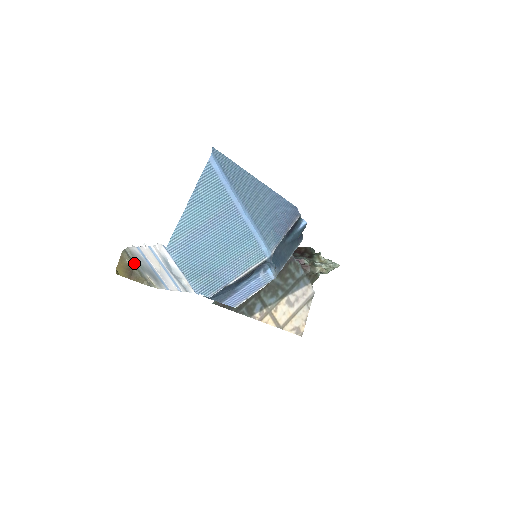
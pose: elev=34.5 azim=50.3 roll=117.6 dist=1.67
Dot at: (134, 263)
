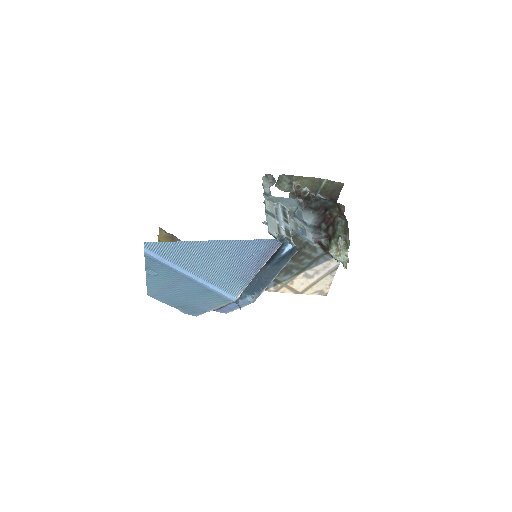
Dot at: (171, 234)
